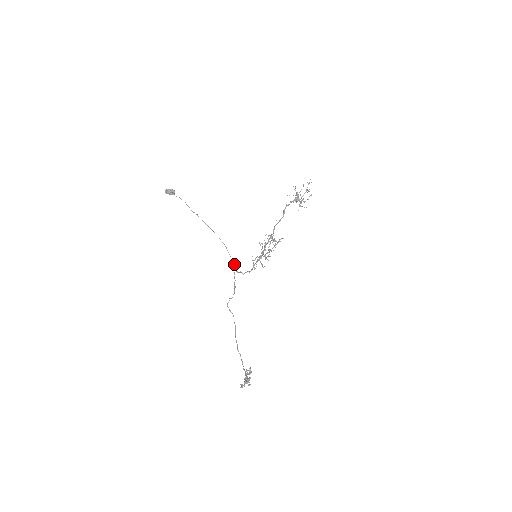
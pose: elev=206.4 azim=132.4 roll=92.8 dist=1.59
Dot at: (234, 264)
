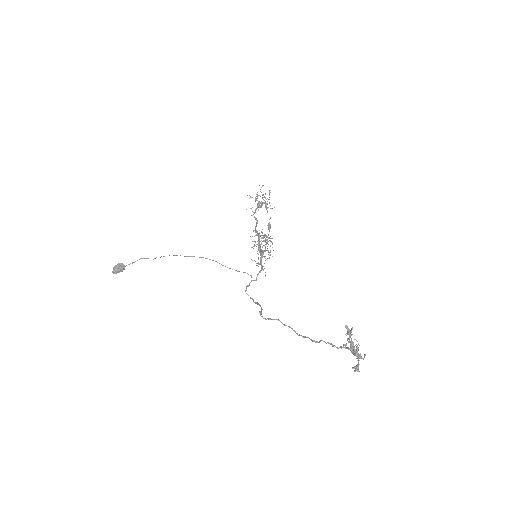
Dot at: (237, 271)
